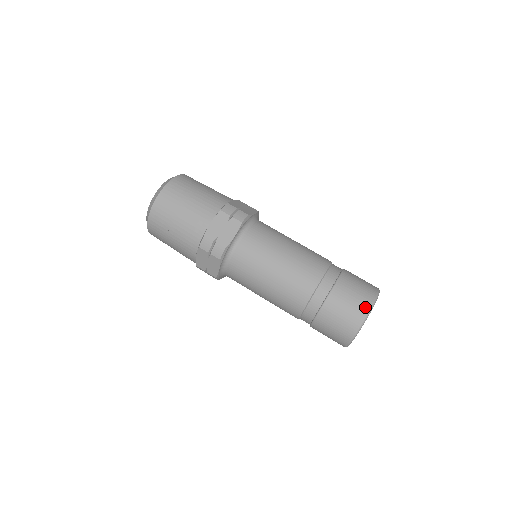
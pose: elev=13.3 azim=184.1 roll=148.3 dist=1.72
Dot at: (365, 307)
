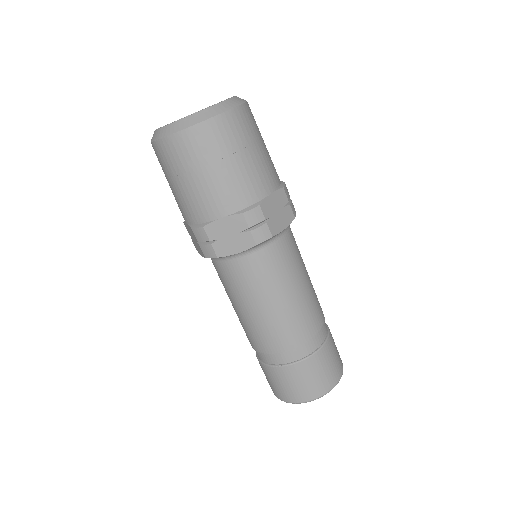
Dot at: (340, 373)
